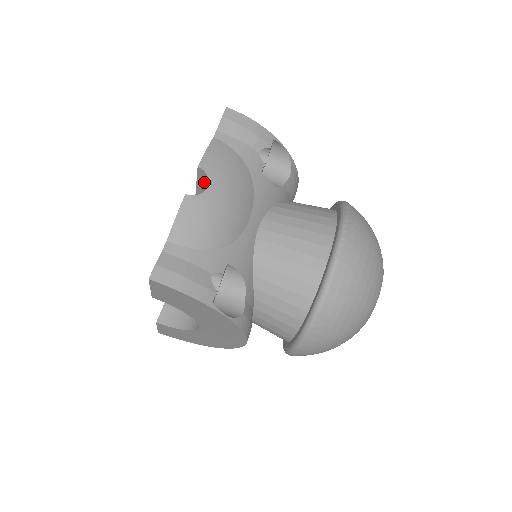
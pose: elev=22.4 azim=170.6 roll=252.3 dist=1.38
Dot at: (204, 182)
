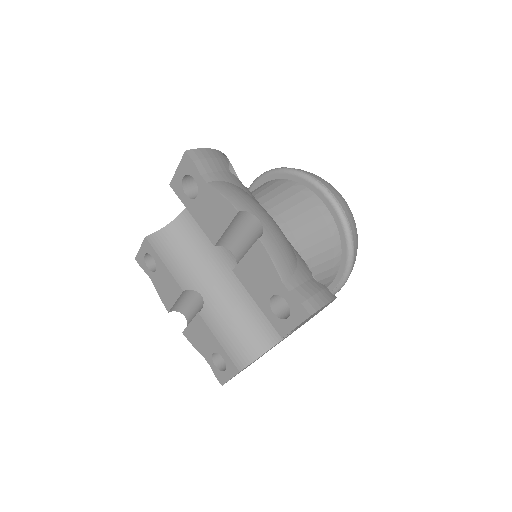
Dot at: (239, 222)
